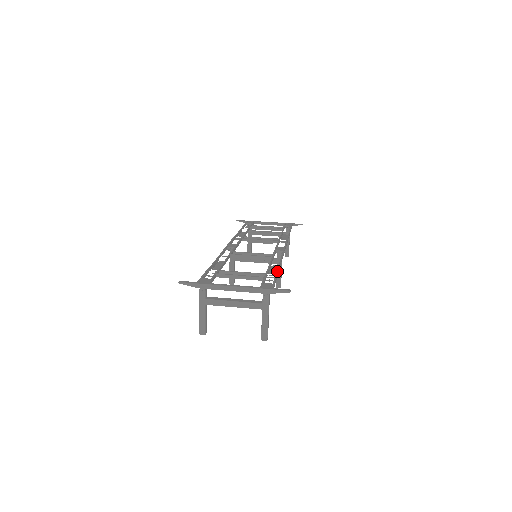
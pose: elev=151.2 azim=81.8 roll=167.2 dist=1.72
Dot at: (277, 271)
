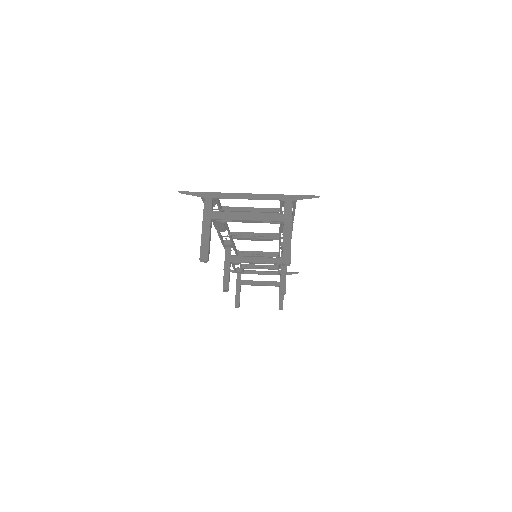
Dot at: occluded
